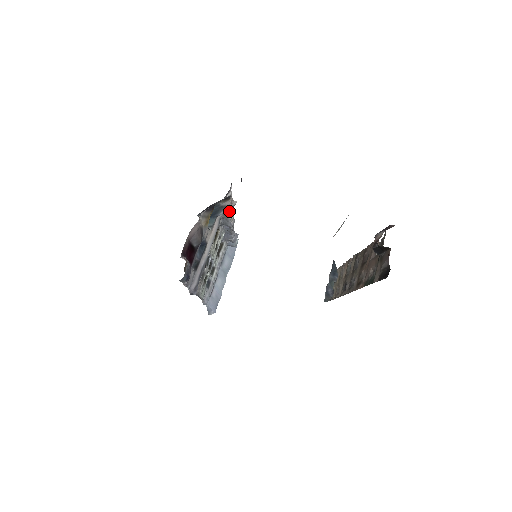
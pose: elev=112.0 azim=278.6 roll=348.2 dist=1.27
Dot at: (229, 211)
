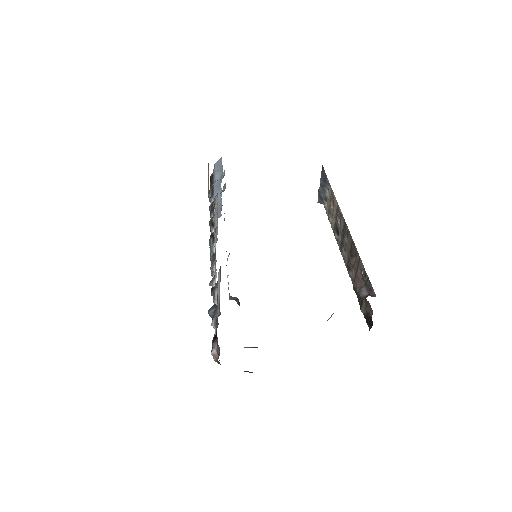
Dot at: occluded
